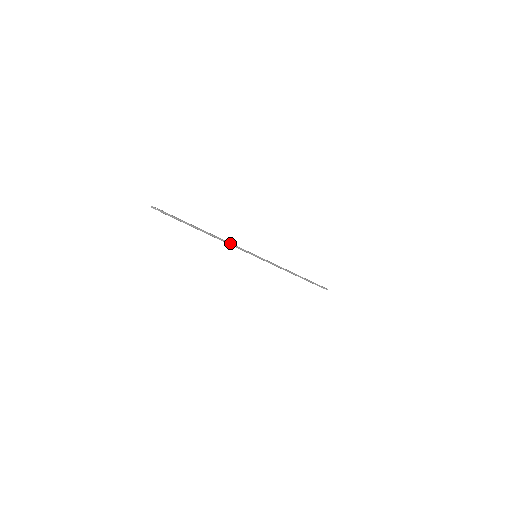
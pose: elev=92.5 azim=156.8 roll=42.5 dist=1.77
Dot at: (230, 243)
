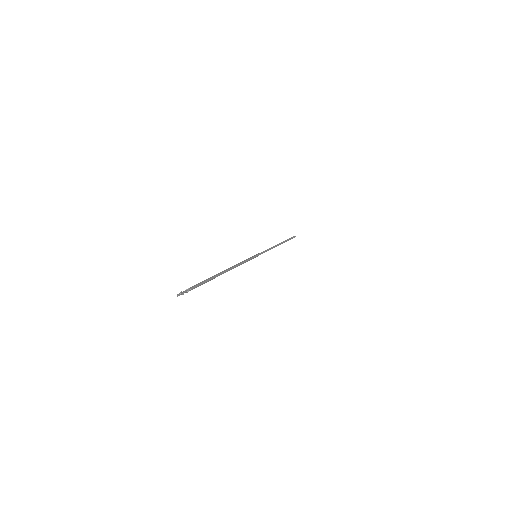
Dot at: occluded
